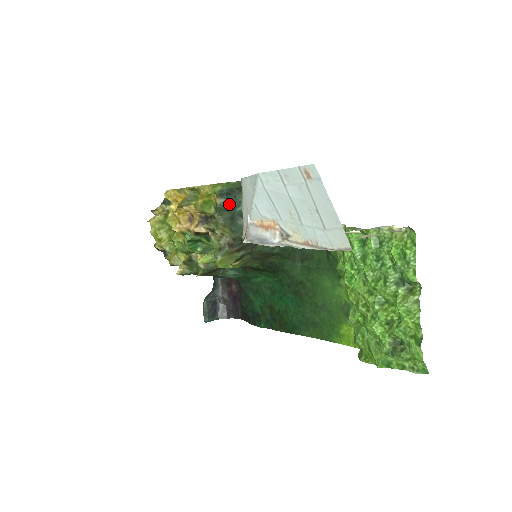
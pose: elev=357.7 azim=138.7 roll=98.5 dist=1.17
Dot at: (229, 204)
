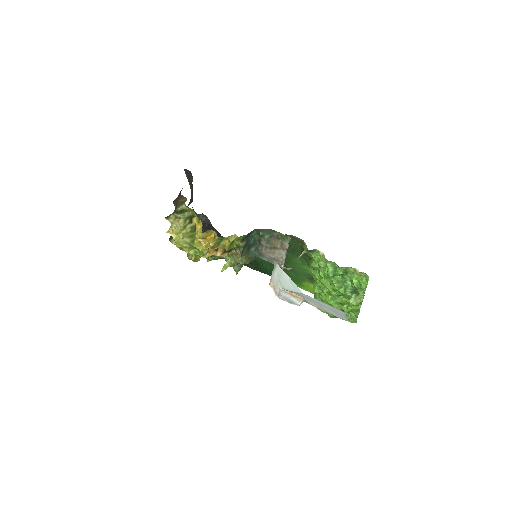
Dot at: (247, 243)
